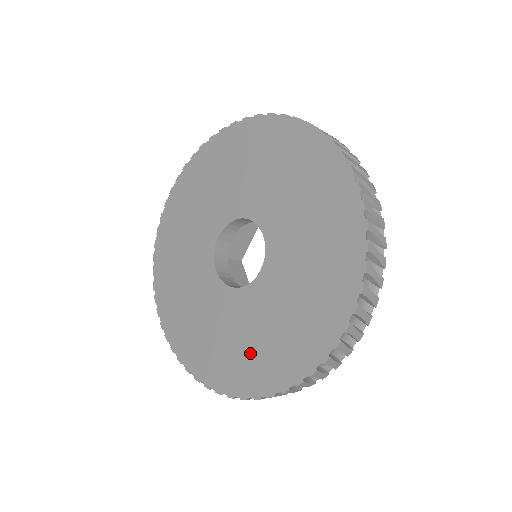
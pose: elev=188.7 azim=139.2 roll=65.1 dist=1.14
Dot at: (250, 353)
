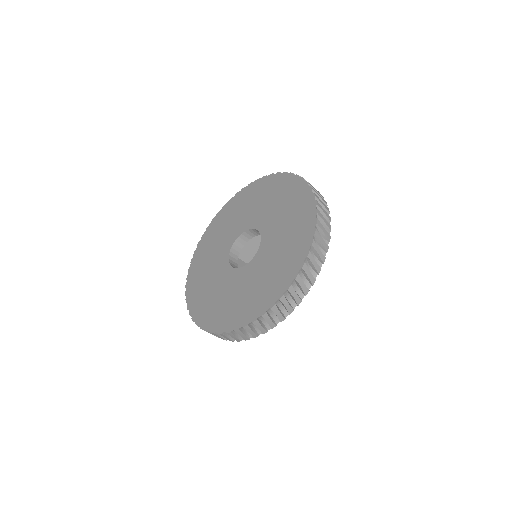
Dot at: (278, 267)
